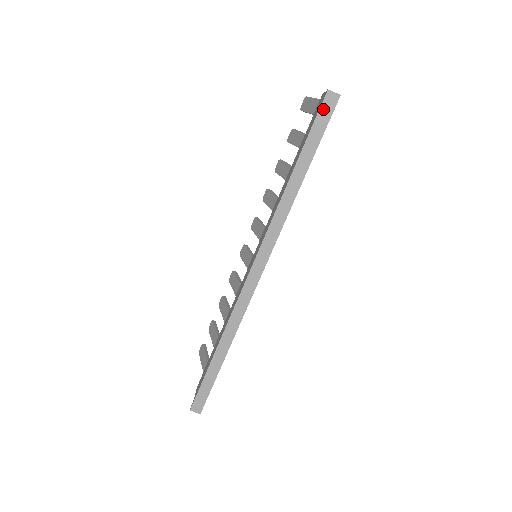
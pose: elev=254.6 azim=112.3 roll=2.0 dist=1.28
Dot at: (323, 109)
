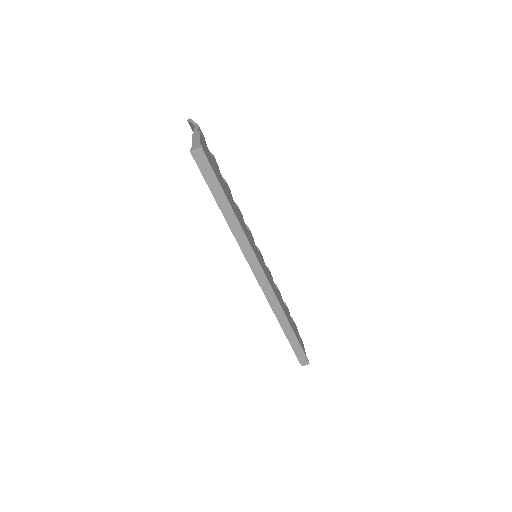
Dot at: (200, 165)
